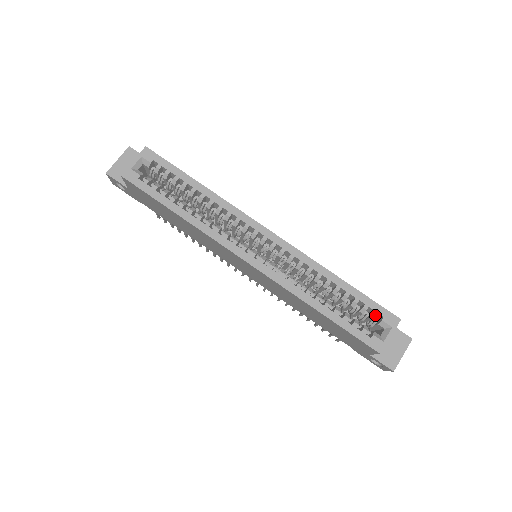
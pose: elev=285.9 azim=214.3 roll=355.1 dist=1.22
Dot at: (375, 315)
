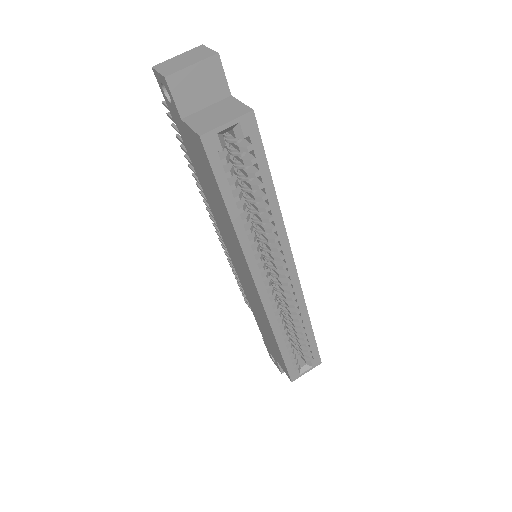
Dot at: (310, 357)
